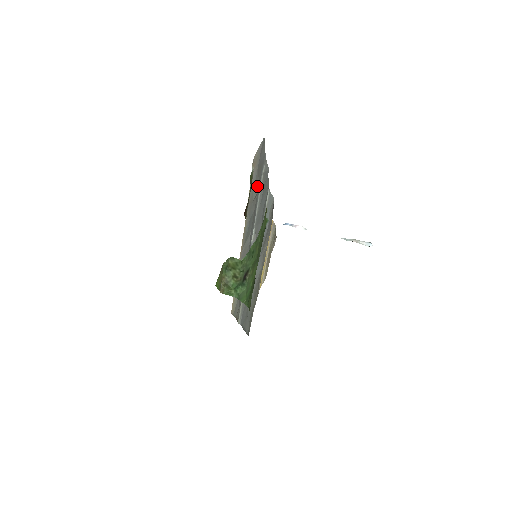
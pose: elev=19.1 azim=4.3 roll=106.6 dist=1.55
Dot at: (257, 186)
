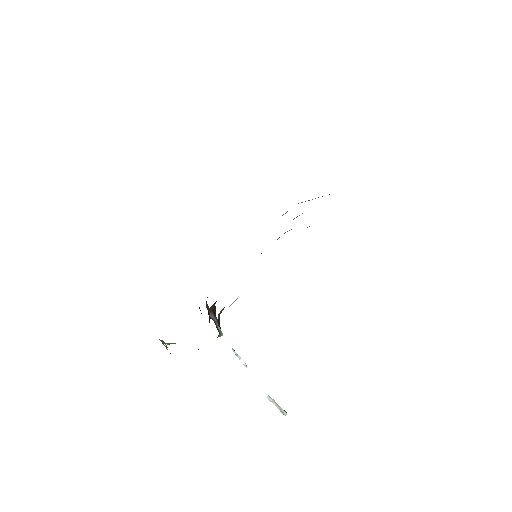
Dot at: occluded
